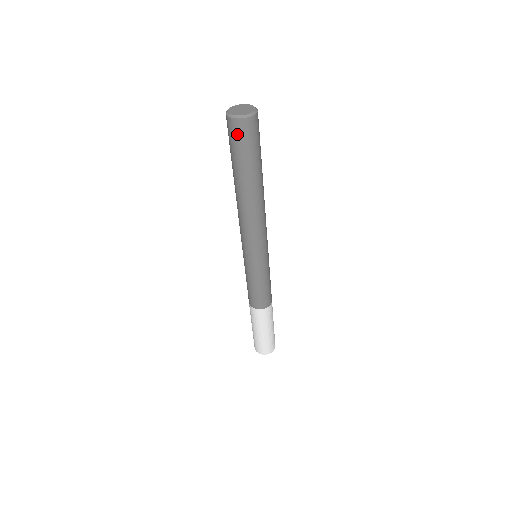
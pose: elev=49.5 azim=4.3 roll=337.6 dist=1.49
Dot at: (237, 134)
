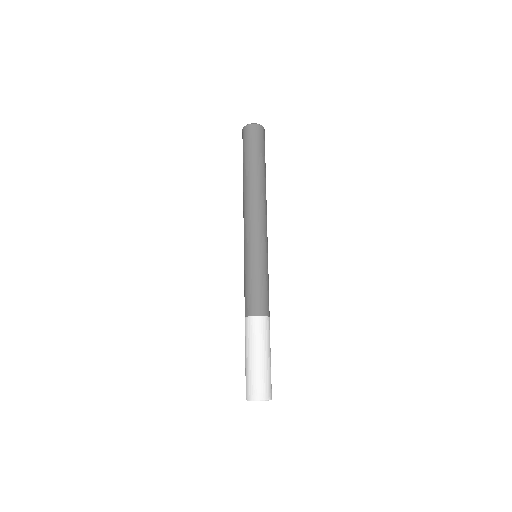
Dot at: (243, 139)
